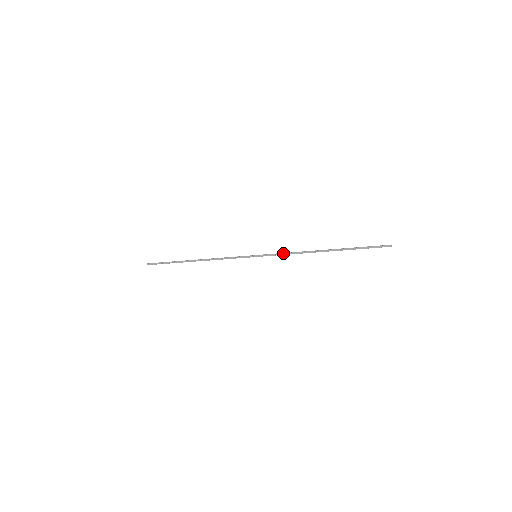
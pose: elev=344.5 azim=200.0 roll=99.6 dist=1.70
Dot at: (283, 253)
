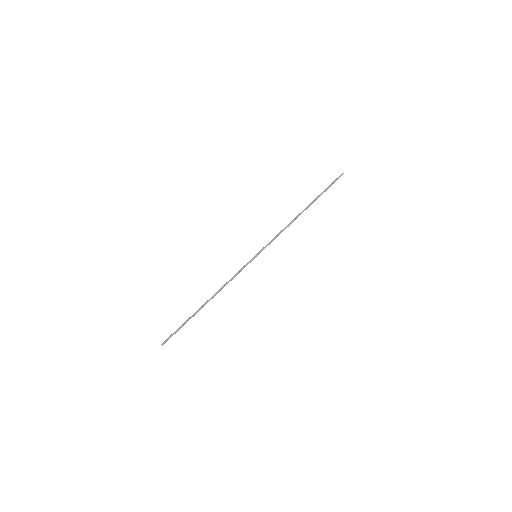
Dot at: (275, 236)
